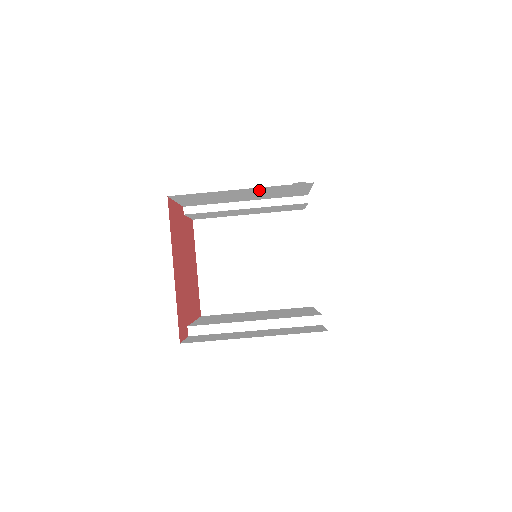
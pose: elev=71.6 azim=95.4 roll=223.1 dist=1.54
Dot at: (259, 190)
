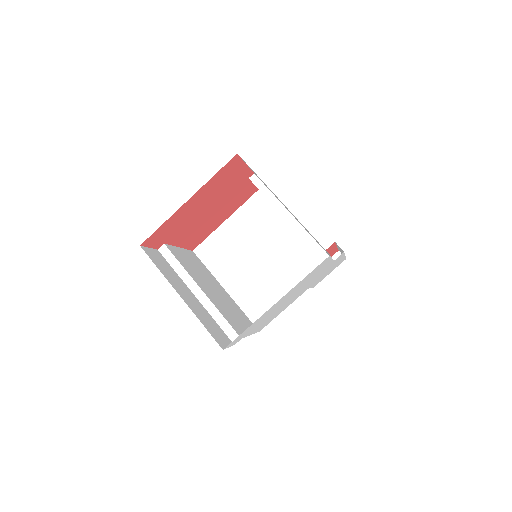
Dot at: occluded
